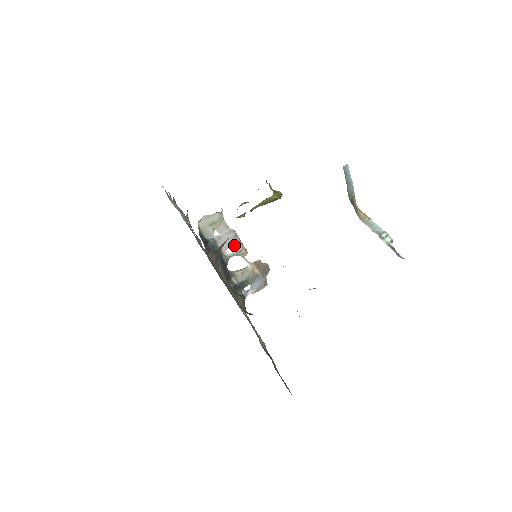
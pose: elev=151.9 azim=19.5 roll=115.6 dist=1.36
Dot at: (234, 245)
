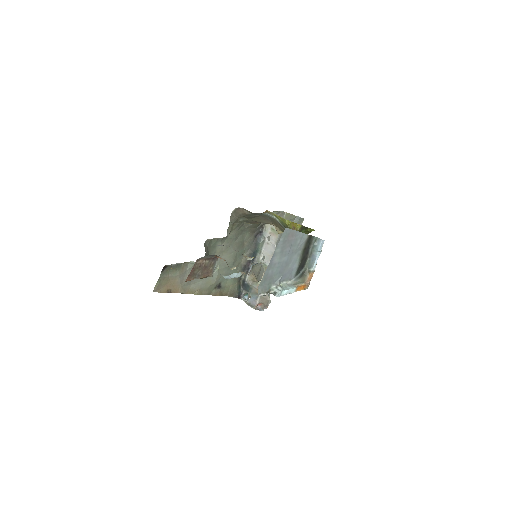
Dot at: (269, 258)
